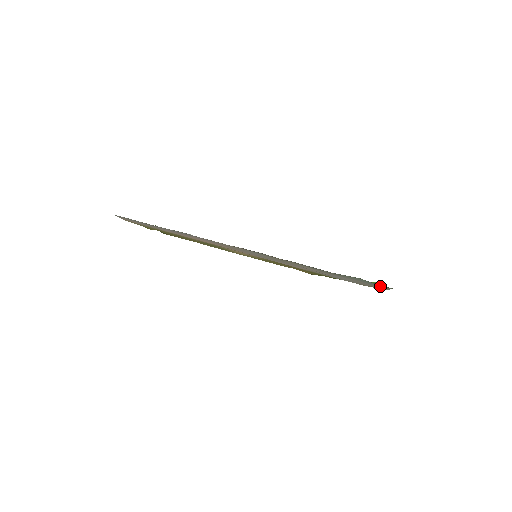
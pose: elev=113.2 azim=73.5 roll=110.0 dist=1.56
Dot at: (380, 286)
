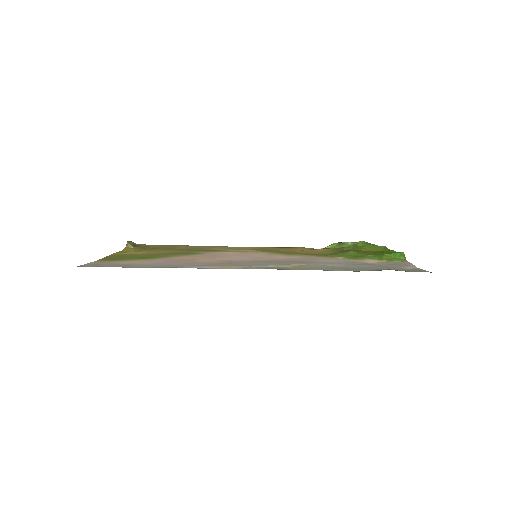
Dot at: (414, 271)
